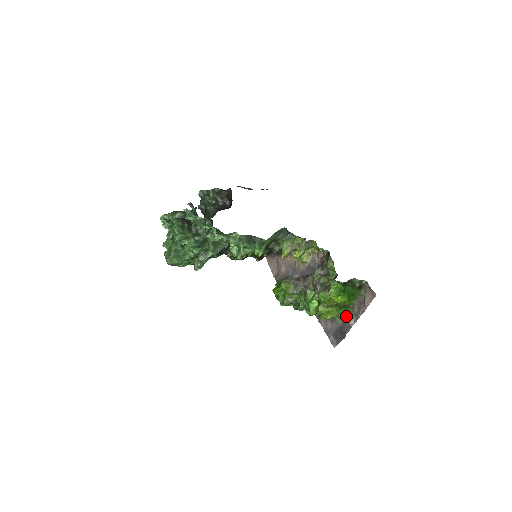
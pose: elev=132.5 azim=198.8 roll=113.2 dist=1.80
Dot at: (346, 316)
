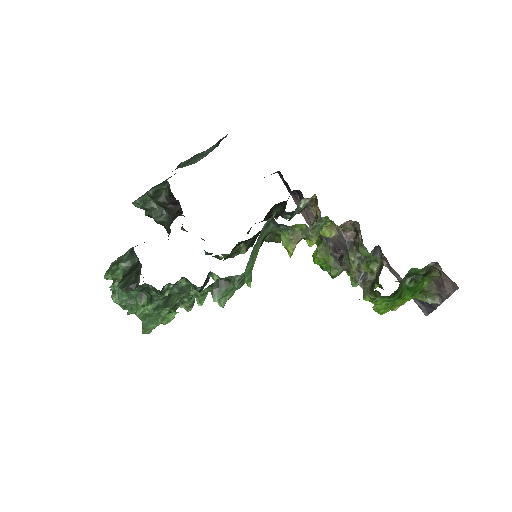
Dot at: (423, 299)
